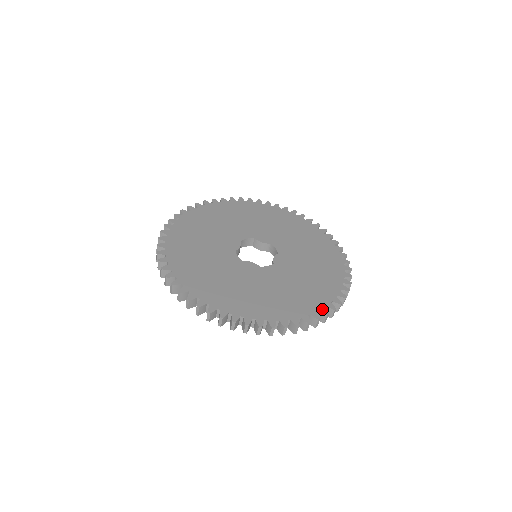
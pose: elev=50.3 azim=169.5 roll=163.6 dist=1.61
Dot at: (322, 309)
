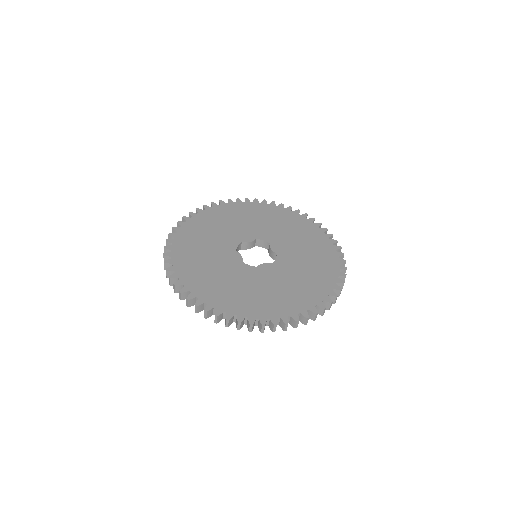
Dot at: (340, 267)
